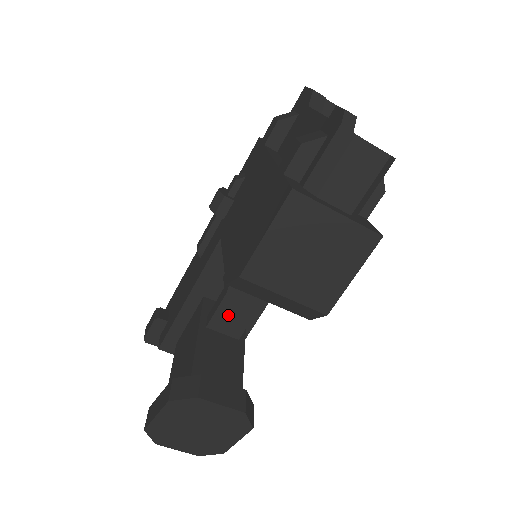
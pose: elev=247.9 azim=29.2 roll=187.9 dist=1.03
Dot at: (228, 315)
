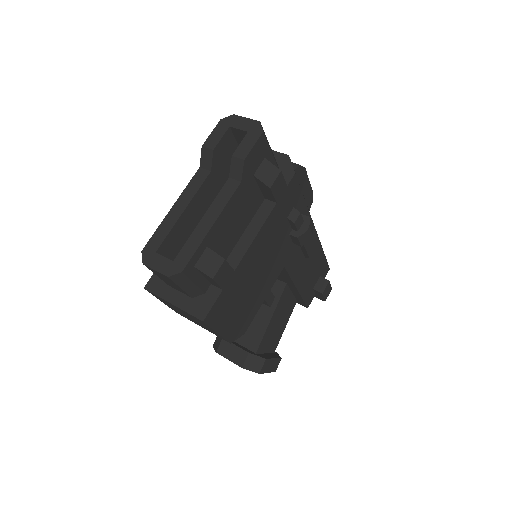
Dot at: occluded
